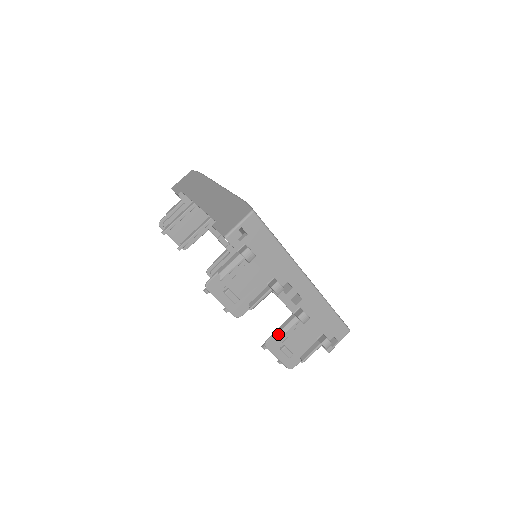
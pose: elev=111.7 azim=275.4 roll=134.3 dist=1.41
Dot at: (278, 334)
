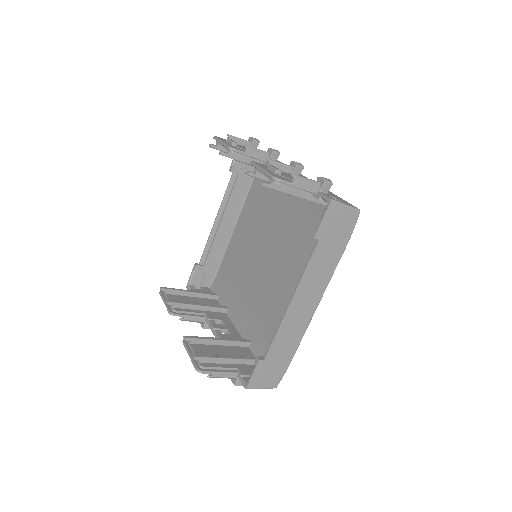
Dot at: (267, 161)
